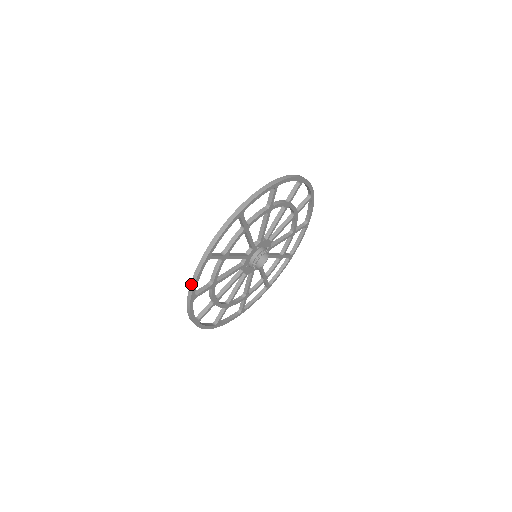
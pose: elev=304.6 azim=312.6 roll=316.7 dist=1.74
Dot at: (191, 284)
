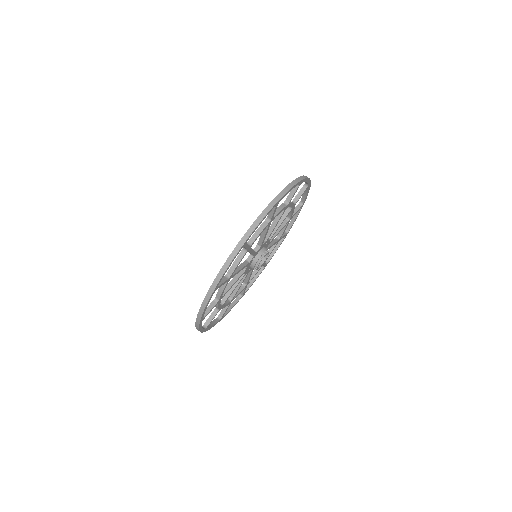
Dot at: occluded
